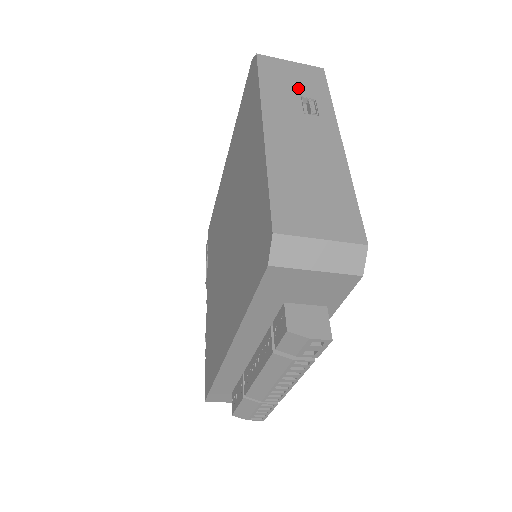
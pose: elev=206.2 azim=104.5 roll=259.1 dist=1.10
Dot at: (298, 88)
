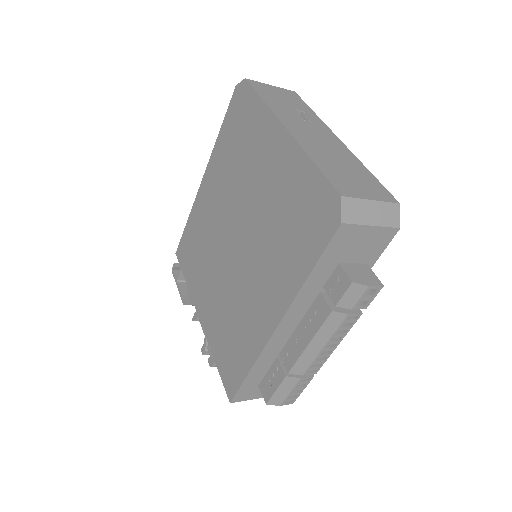
Dot at: (289, 103)
